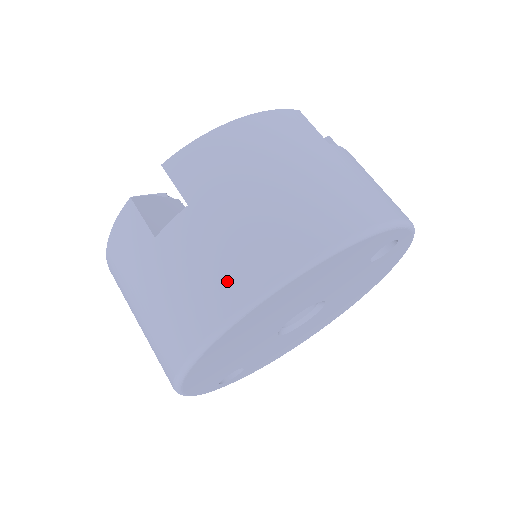
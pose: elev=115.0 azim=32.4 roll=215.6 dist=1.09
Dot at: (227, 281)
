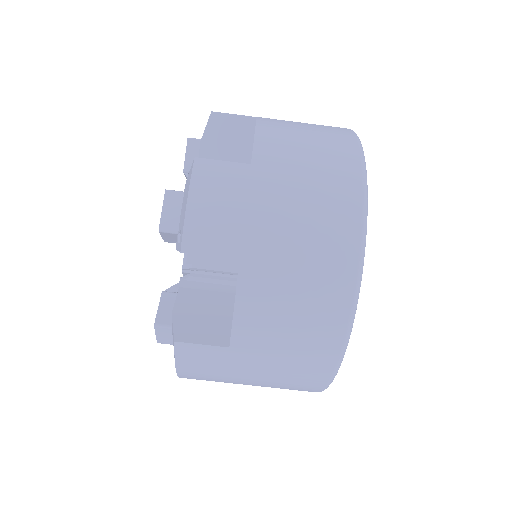
Dot at: occluded
